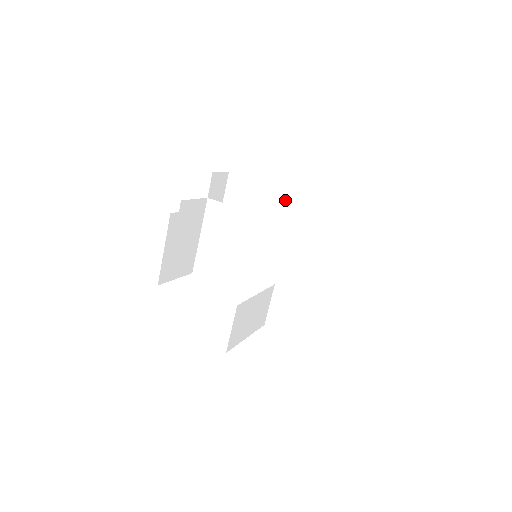
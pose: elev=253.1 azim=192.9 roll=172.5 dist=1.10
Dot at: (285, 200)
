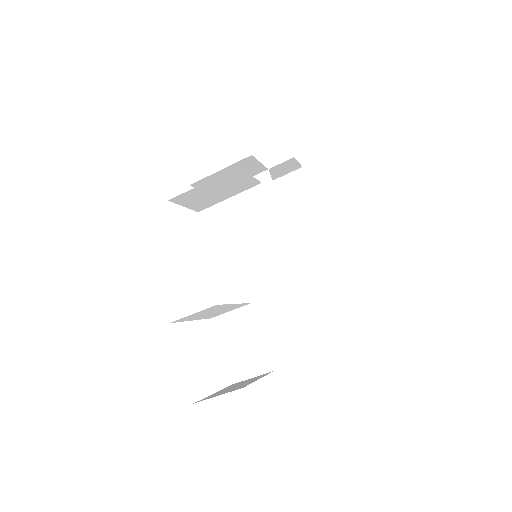
Dot at: (316, 234)
